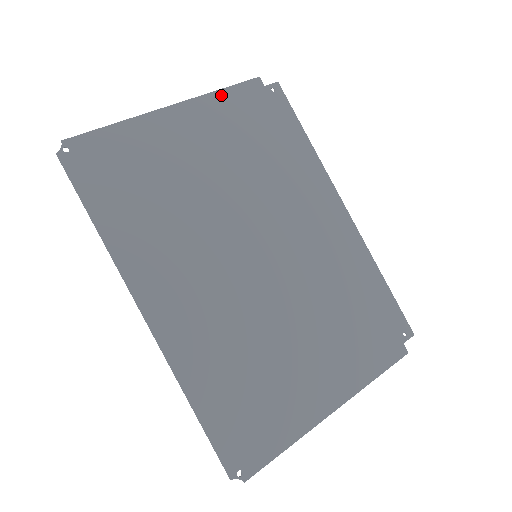
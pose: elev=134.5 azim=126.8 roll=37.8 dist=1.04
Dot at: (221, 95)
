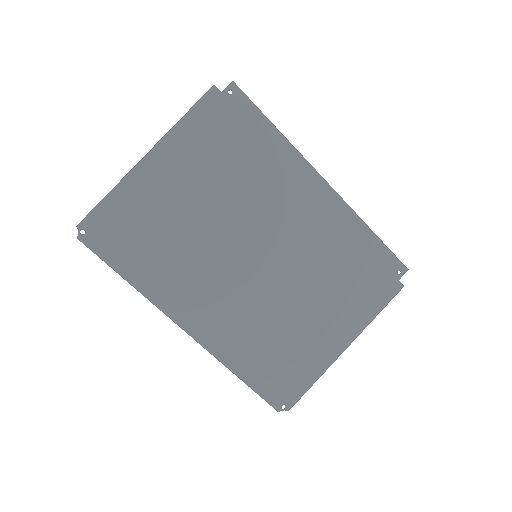
Dot at: (185, 123)
